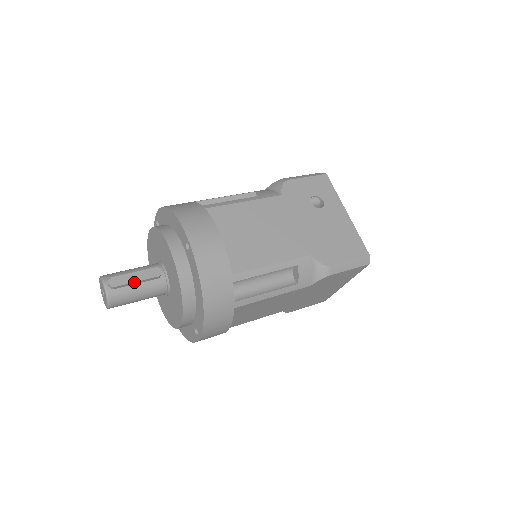
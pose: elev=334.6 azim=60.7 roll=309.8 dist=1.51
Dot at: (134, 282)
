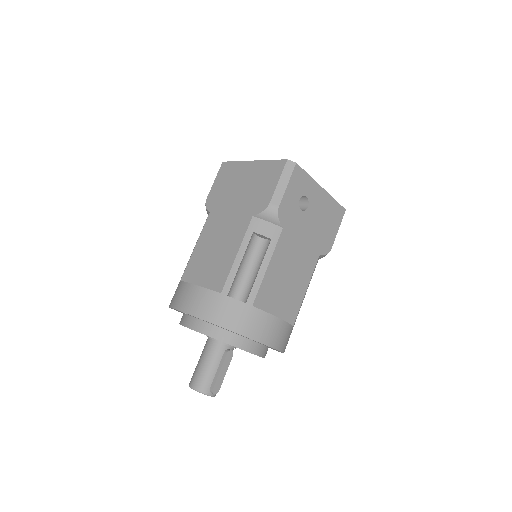
Dot at: occluded
